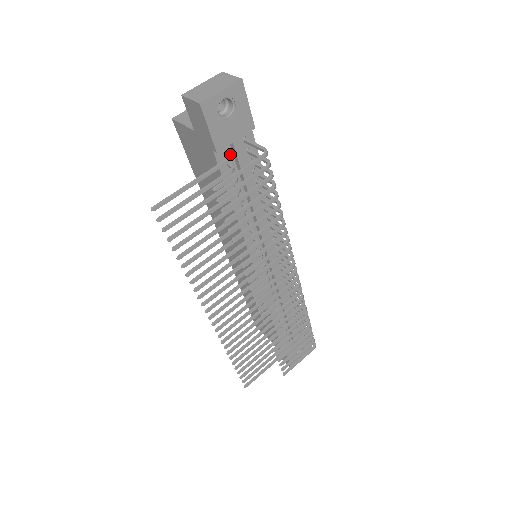
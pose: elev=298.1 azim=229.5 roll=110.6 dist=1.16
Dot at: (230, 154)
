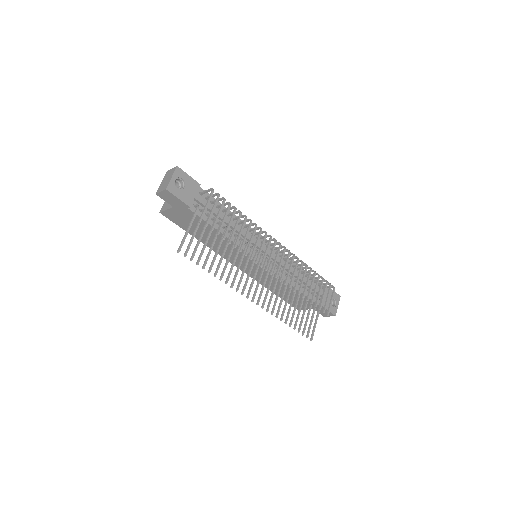
Dot at: occluded
